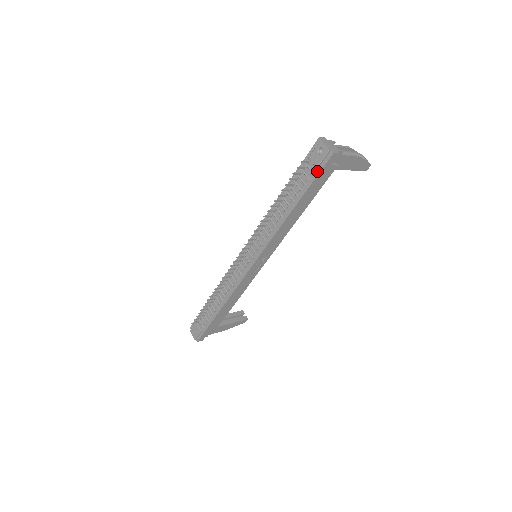
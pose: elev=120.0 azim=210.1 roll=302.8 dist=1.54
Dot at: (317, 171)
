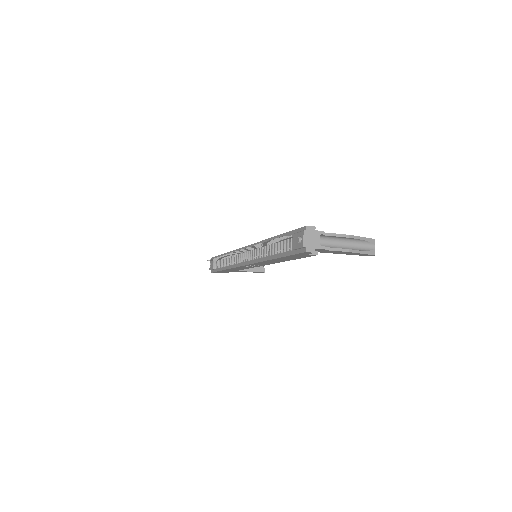
Dot at: (293, 251)
